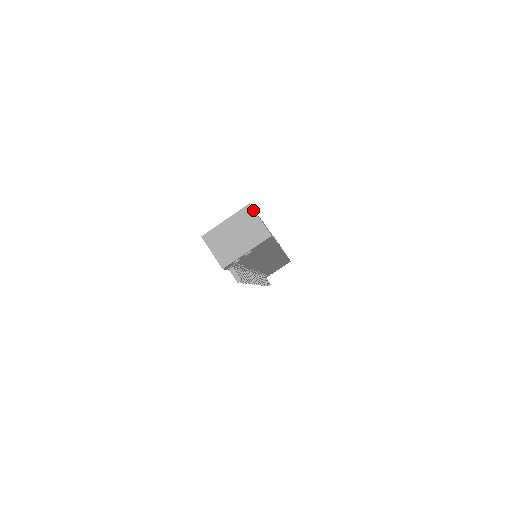
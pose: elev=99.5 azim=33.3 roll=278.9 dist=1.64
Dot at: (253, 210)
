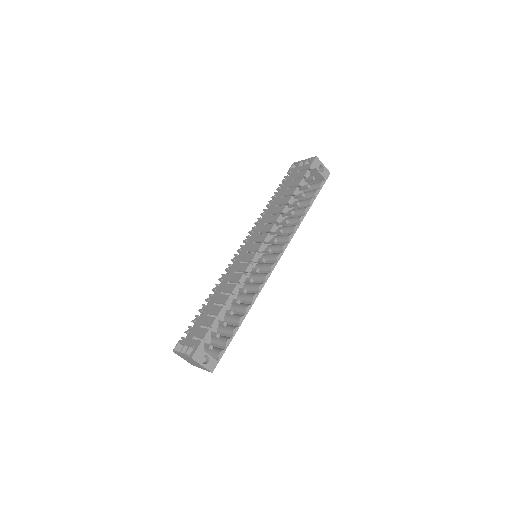
Dot at: (195, 361)
